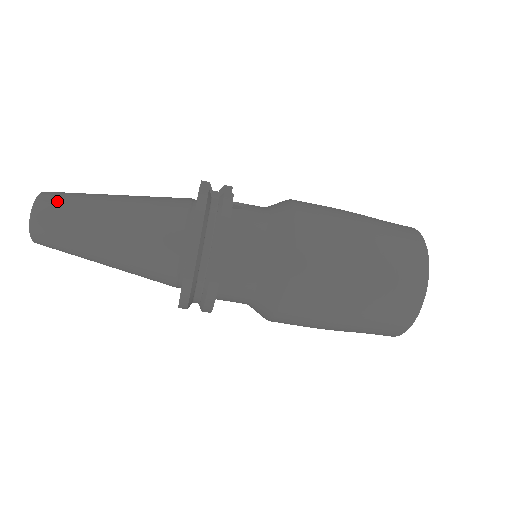
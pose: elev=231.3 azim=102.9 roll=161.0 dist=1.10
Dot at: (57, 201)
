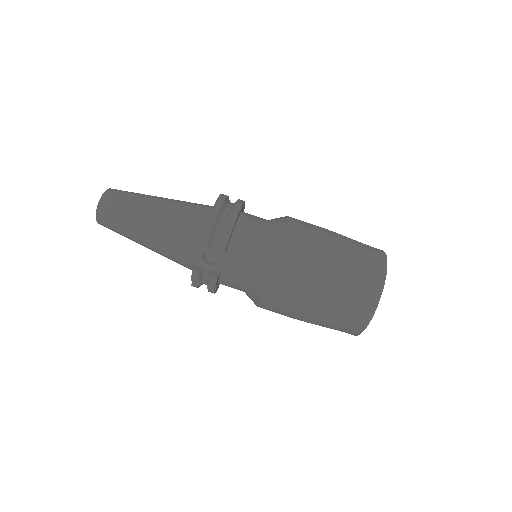
Dot at: occluded
